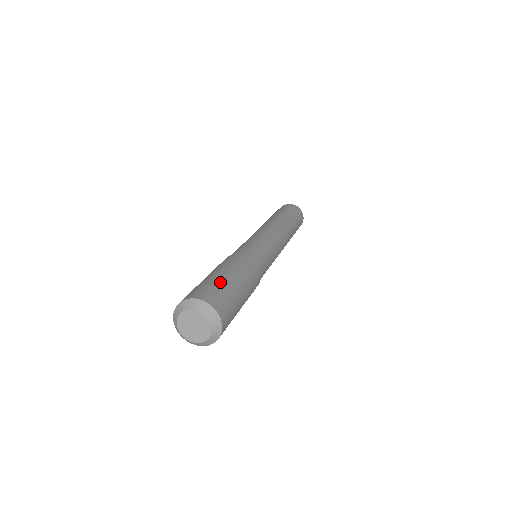
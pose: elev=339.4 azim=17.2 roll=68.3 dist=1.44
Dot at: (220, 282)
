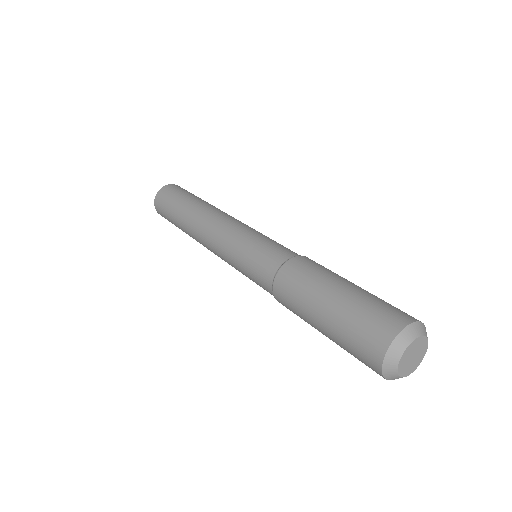
Dot at: (374, 295)
